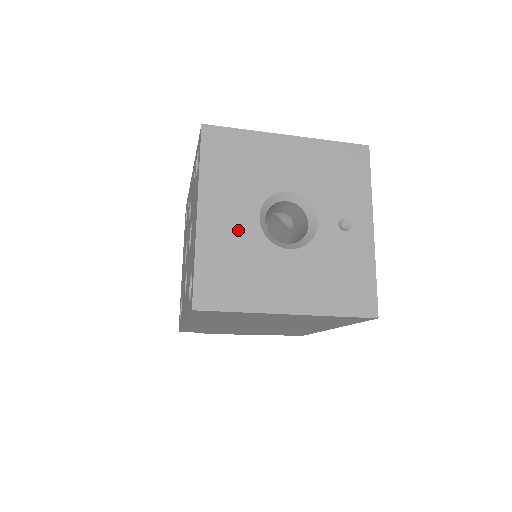
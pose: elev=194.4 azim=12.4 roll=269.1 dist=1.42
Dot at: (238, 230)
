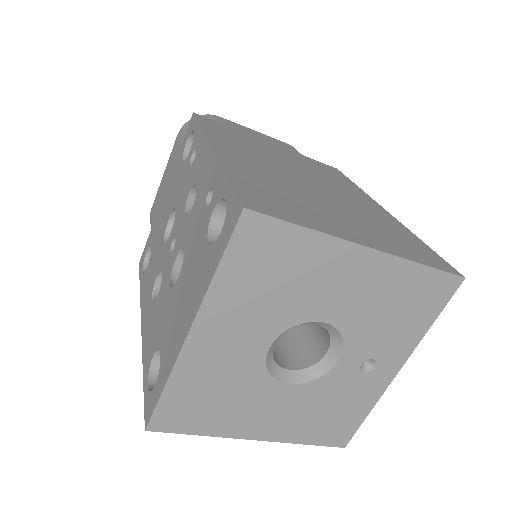
Dot at: (235, 359)
